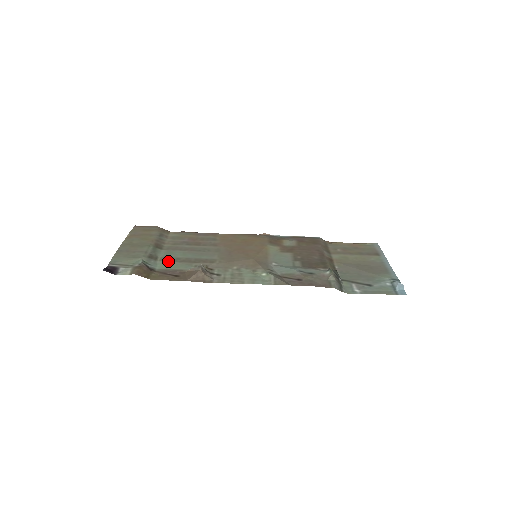
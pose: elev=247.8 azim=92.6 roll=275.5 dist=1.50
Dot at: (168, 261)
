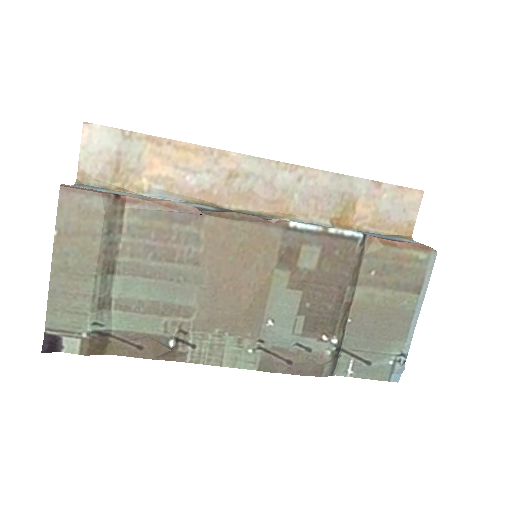
Dot at: (127, 311)
